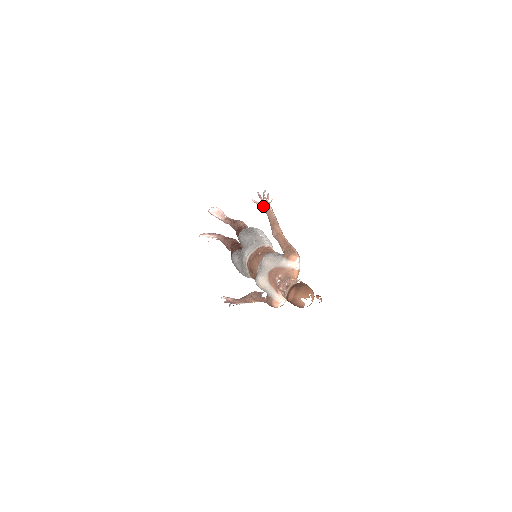
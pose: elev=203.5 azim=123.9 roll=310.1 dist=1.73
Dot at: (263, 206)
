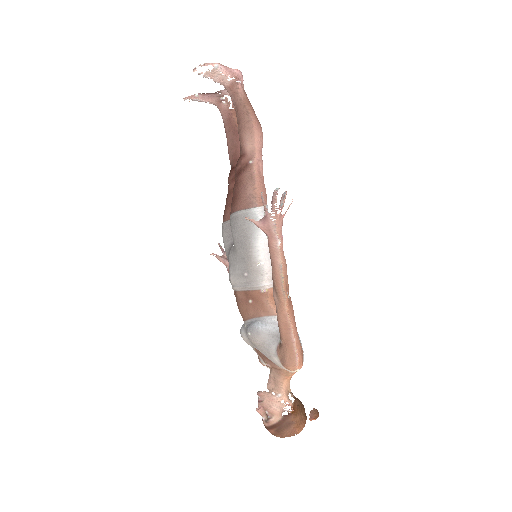
Dot at: occluded
